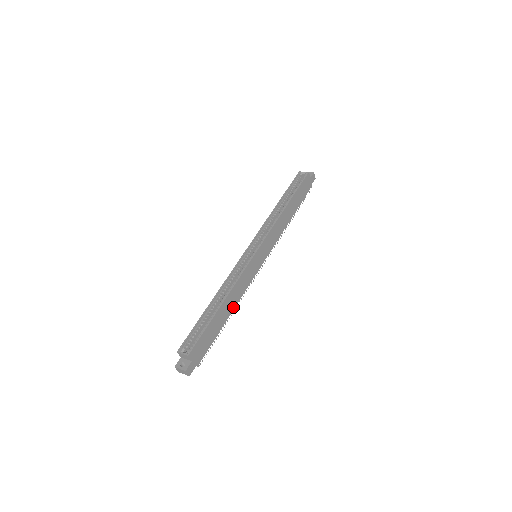
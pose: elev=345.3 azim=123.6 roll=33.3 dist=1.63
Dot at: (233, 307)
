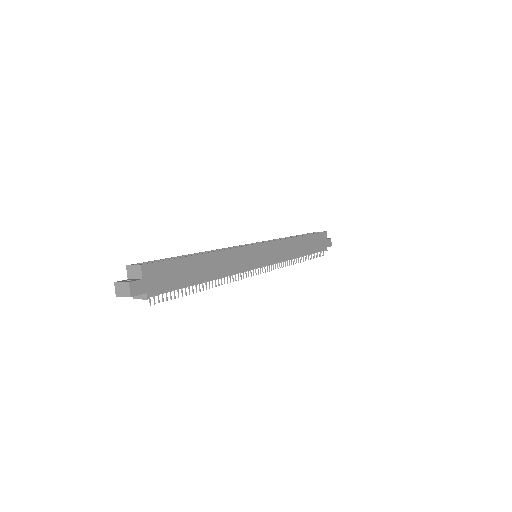
Dot at: (216, 275)
